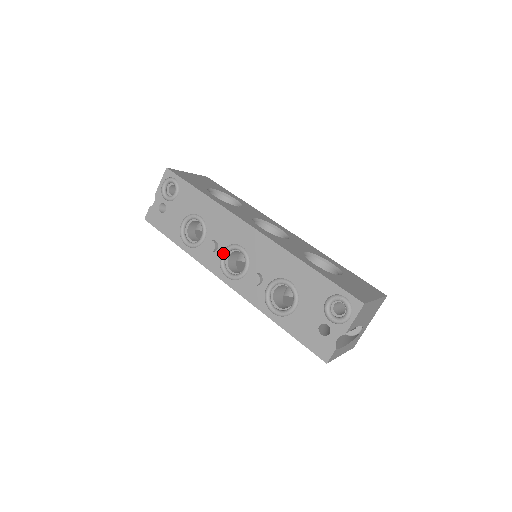
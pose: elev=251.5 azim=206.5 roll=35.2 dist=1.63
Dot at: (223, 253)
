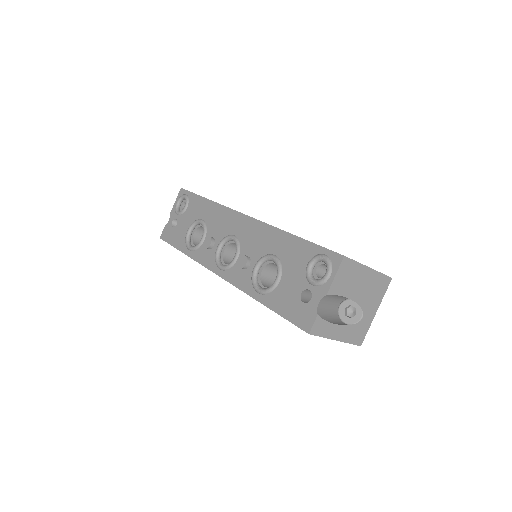
Dot at: (218, 246)
